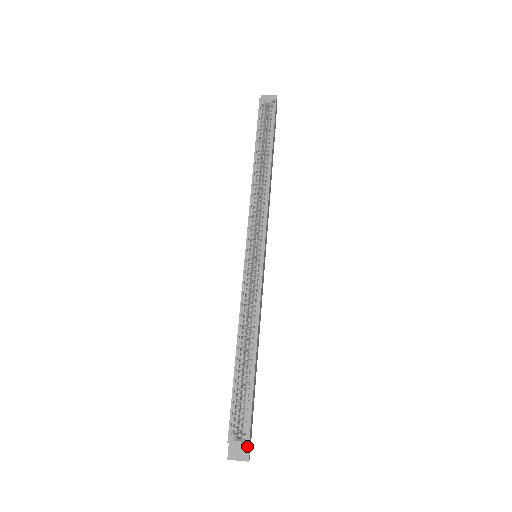
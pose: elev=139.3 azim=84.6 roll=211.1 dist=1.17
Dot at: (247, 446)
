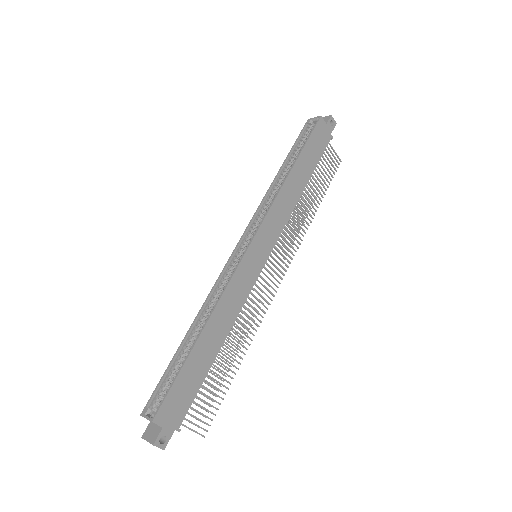
Dot at: (159, 429)
